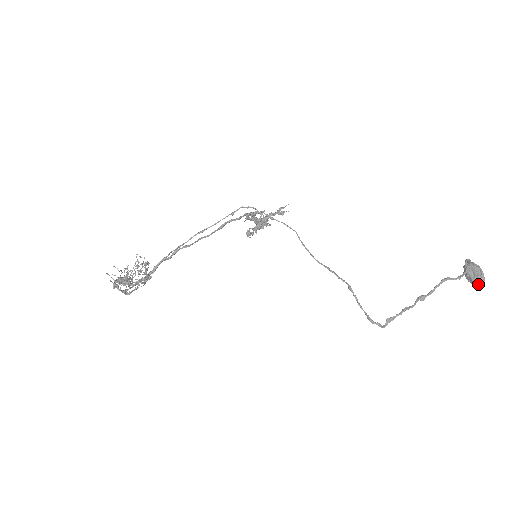
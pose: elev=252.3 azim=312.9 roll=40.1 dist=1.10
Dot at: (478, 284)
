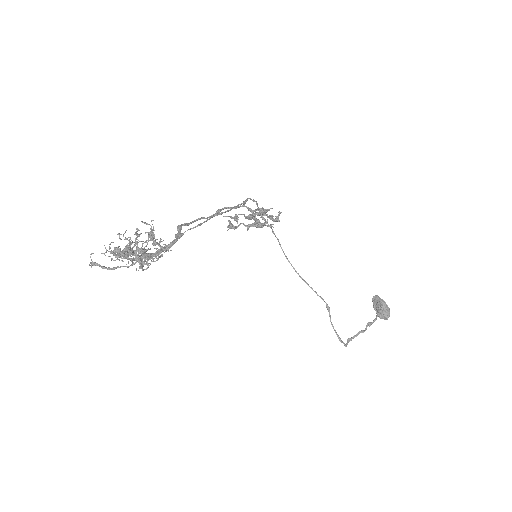
Dot at: (387, 317)
